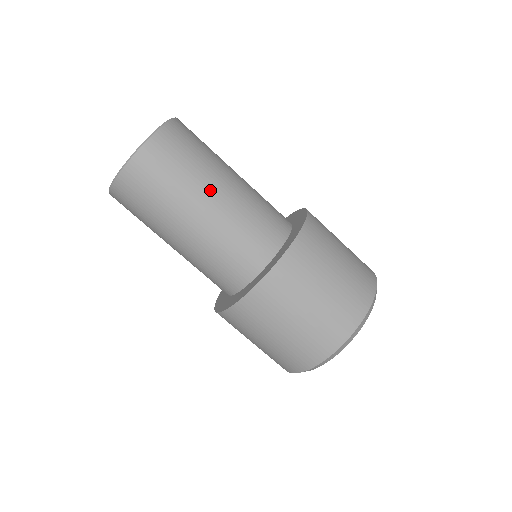
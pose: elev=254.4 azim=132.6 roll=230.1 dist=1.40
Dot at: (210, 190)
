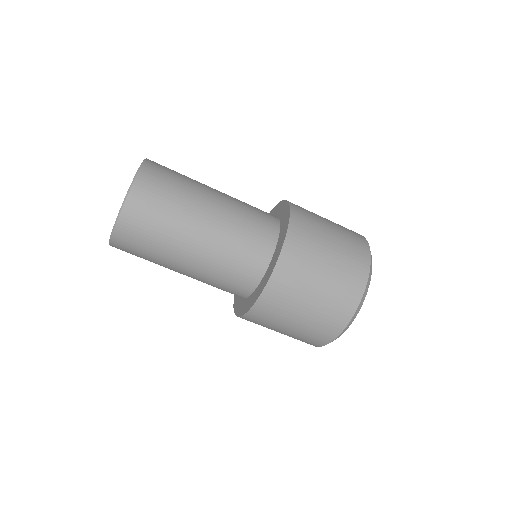
Dot at: (188, 240)
